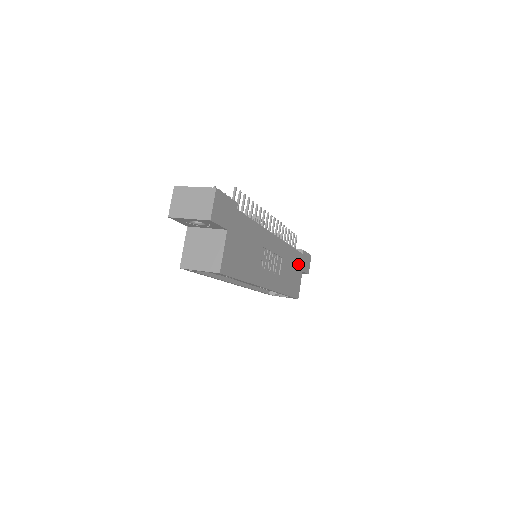
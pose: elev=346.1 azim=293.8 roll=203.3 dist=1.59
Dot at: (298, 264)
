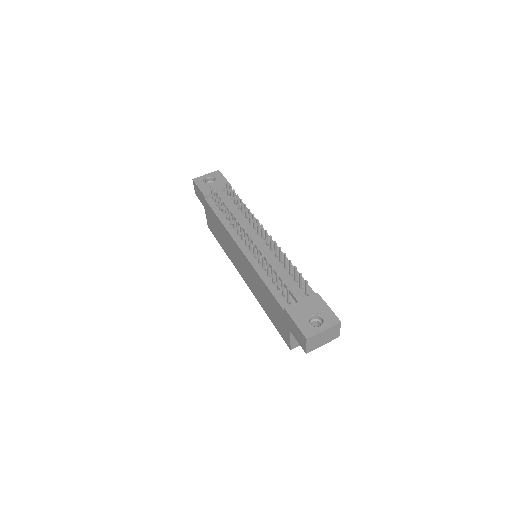
Dot at: occluded
